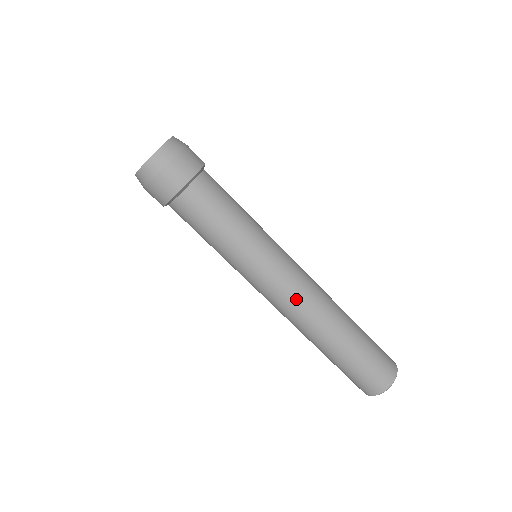
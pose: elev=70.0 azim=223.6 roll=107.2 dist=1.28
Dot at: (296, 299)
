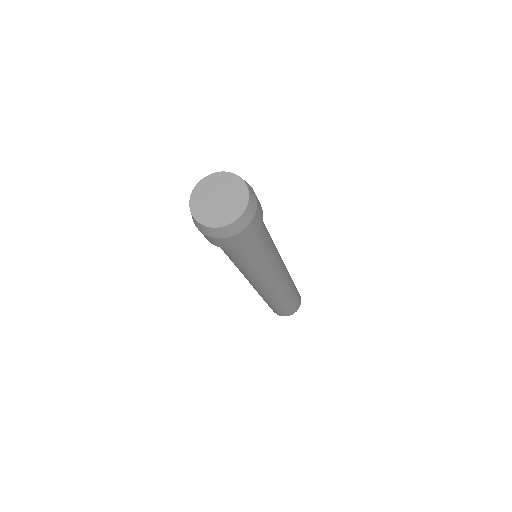
Dot at: (265, 290)
